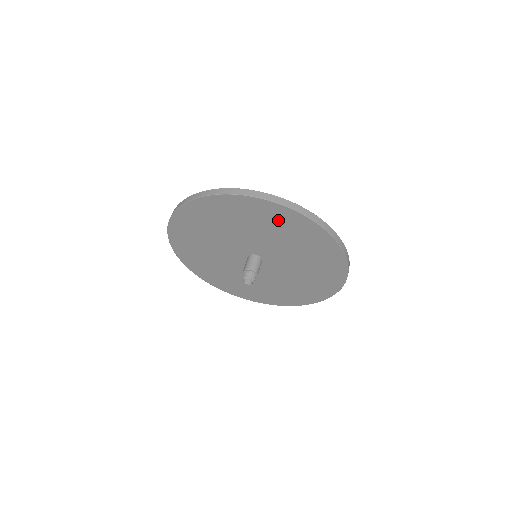
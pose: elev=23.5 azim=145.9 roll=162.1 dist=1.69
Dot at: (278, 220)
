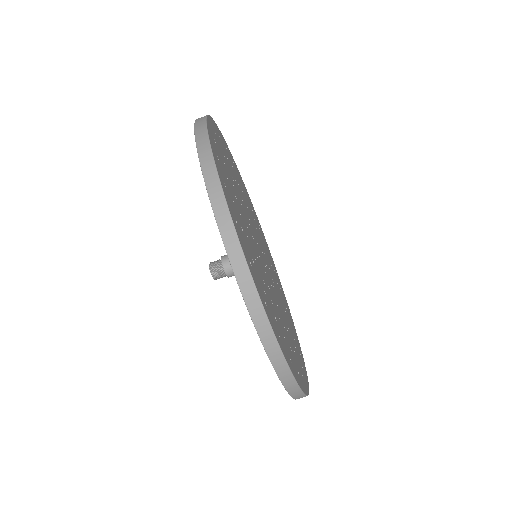
Dot at: occluded
